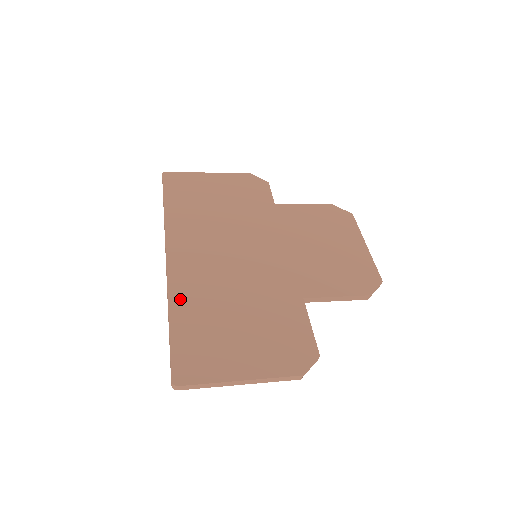
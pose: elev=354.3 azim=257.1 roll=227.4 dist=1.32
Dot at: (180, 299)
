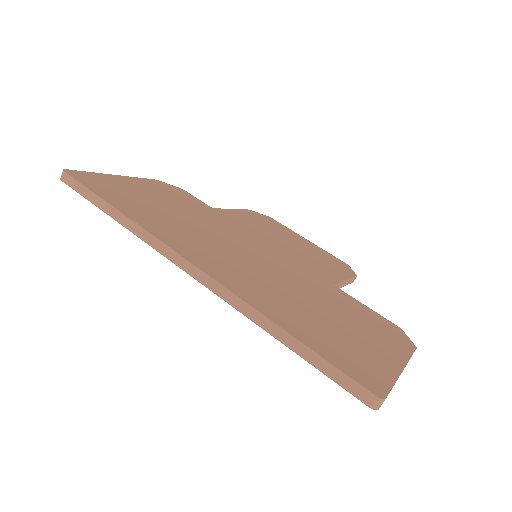
Dot at: (265, 306)
